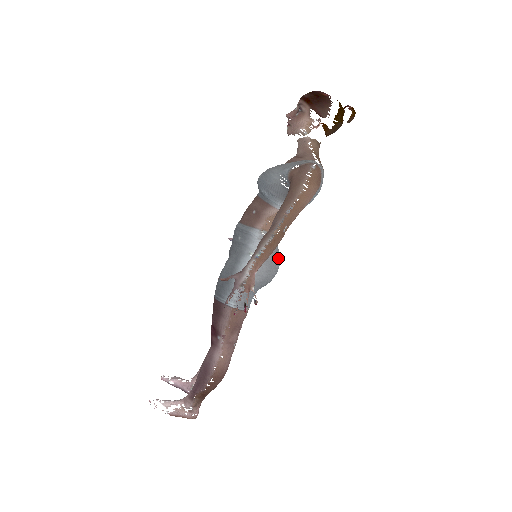
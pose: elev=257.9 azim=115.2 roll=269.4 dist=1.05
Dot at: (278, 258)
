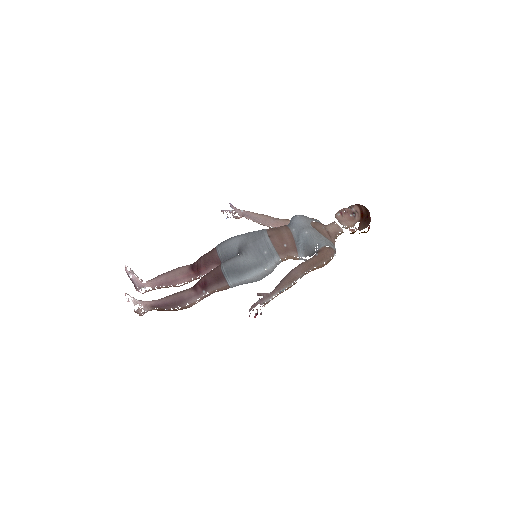
Dot at: occluded
